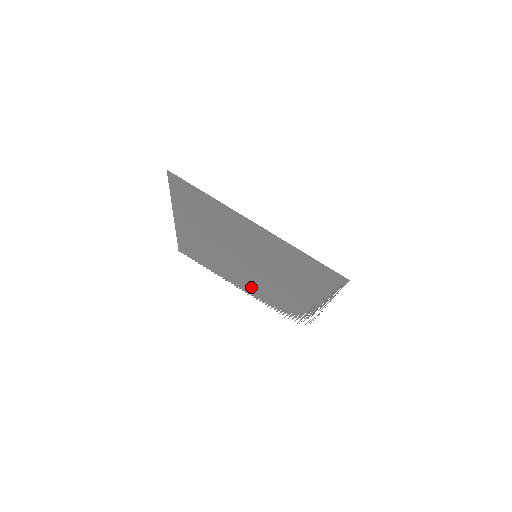
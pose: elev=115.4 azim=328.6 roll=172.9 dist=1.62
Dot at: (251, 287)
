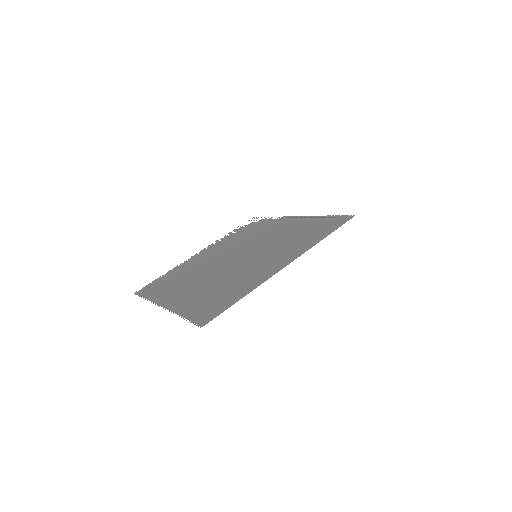
Dot at: (219, 248)
